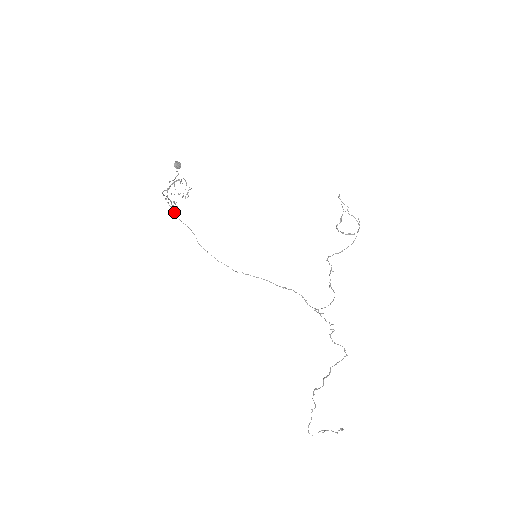
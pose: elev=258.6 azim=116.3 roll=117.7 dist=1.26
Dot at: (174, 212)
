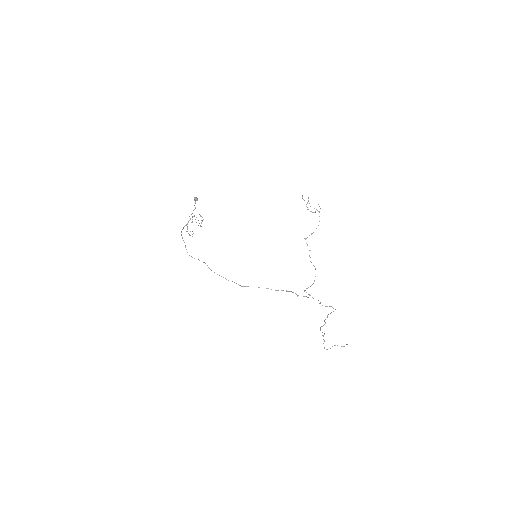
Dot at: (187, 252)
